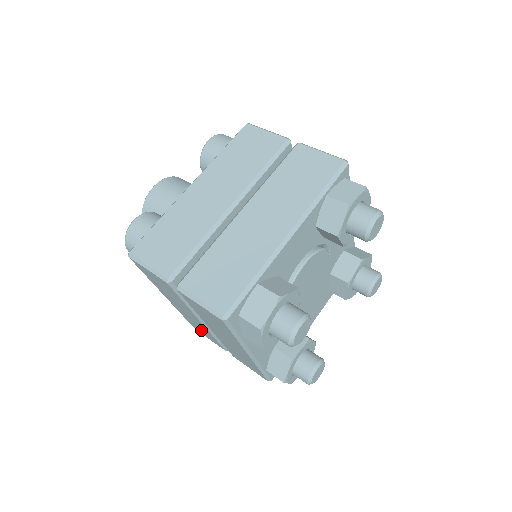
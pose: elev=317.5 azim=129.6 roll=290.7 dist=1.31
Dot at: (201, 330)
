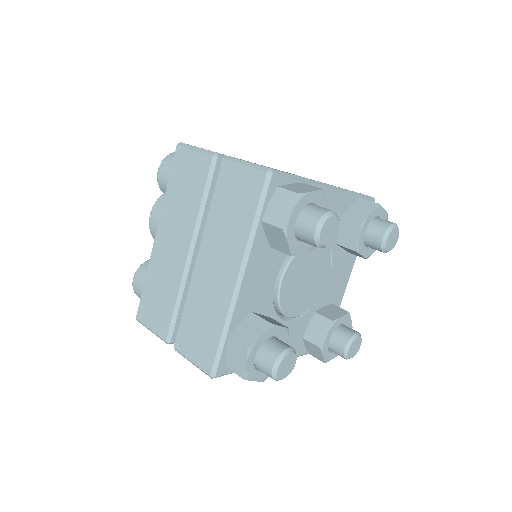
Dot at: occluded
